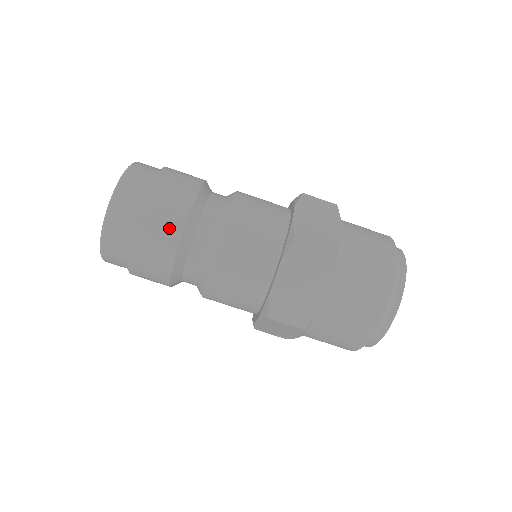
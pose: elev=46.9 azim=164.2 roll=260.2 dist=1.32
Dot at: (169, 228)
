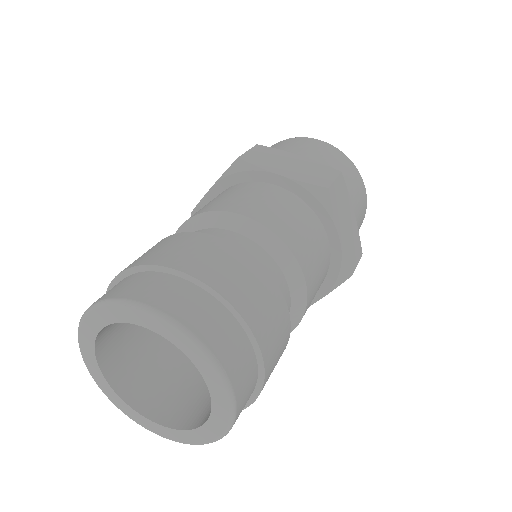
Dot at: occluded
